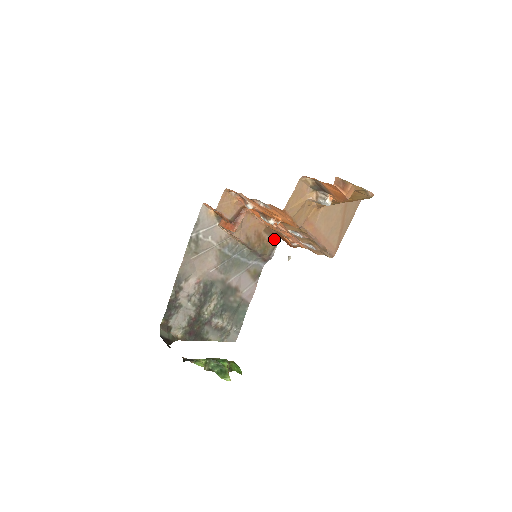
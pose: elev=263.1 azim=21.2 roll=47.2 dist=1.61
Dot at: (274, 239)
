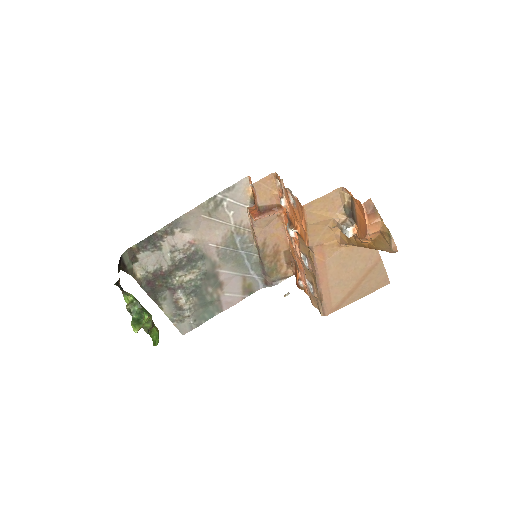
Dot at: (288, 270)
